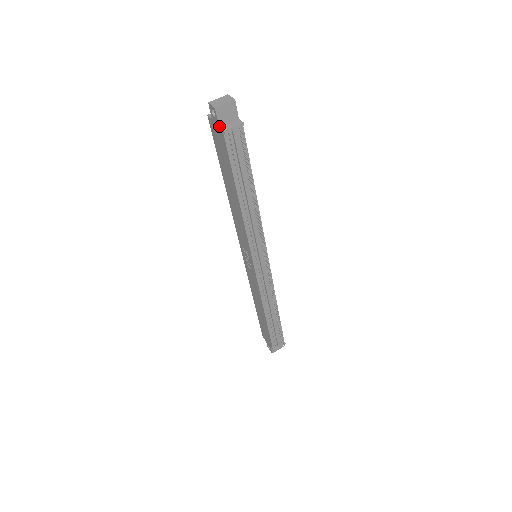
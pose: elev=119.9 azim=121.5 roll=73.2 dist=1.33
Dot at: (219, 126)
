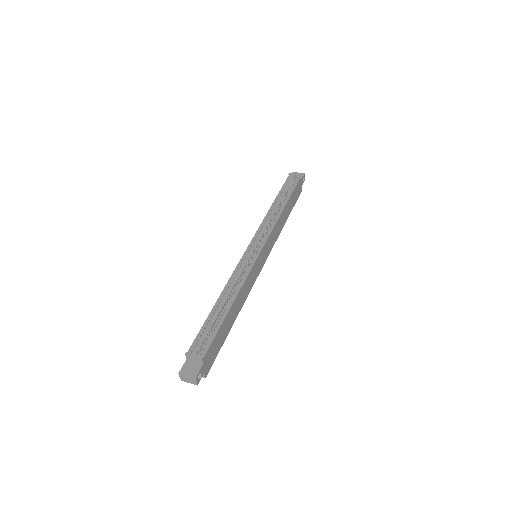
Dot at: occluded
